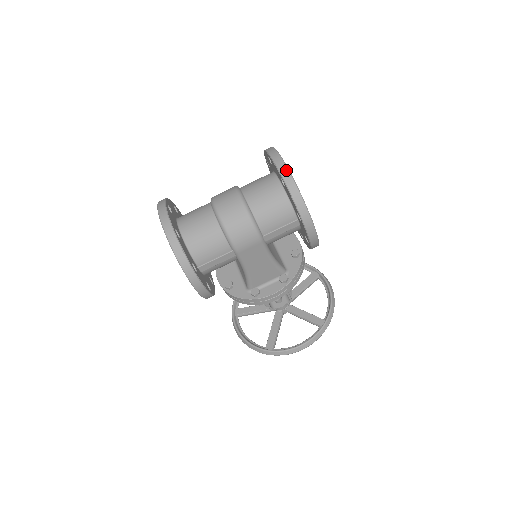
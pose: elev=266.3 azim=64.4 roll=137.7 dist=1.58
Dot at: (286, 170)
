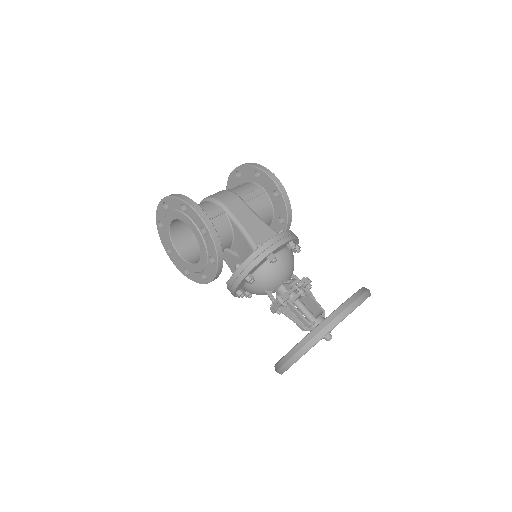
Dot at: occluded
